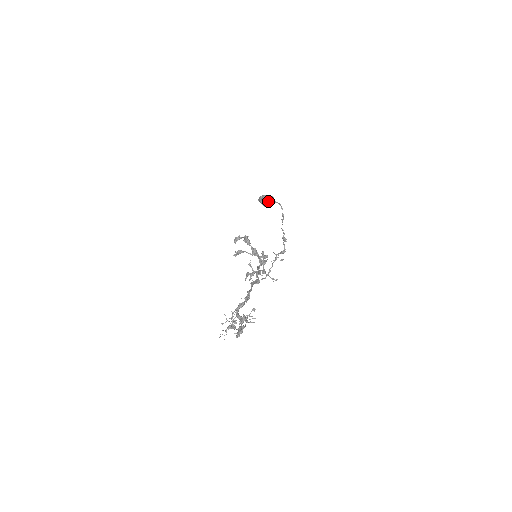
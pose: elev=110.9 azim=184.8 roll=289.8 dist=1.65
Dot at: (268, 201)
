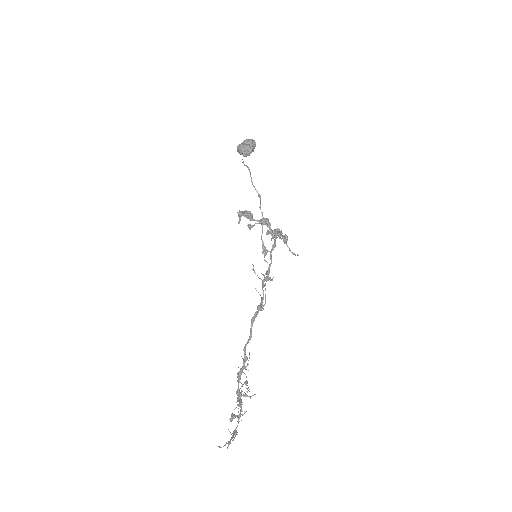
Dot at: (245, 156)
